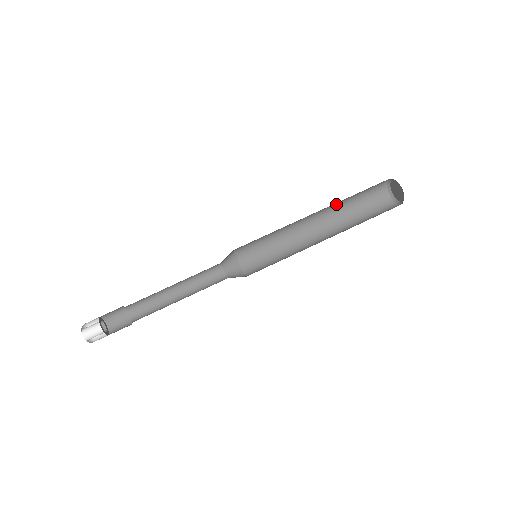
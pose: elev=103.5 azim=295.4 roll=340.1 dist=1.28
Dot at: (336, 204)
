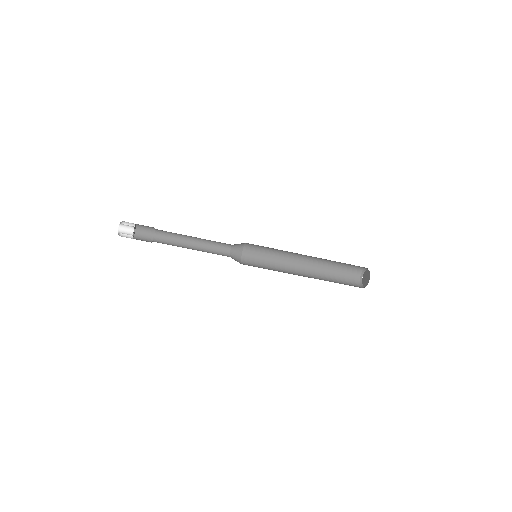
Dot at: occluded
